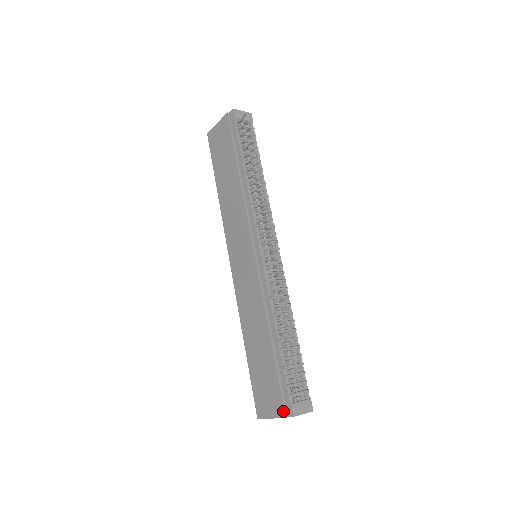
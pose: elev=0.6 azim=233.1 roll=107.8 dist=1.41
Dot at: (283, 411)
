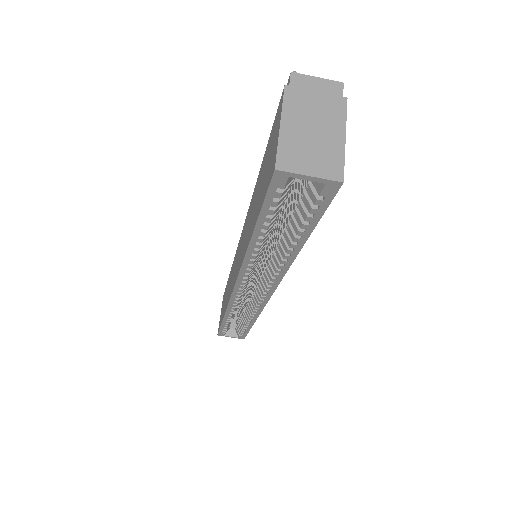
Dot at: (281, 98)
